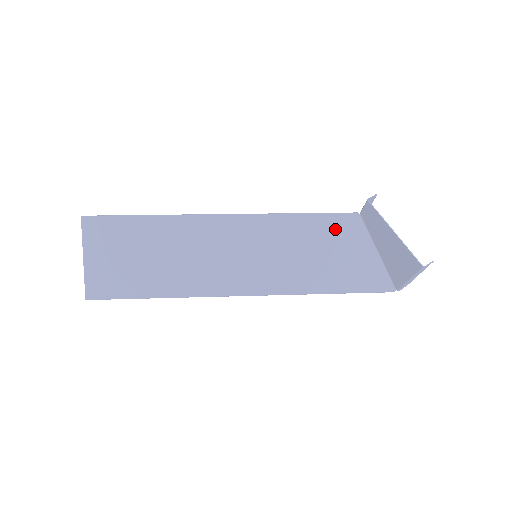
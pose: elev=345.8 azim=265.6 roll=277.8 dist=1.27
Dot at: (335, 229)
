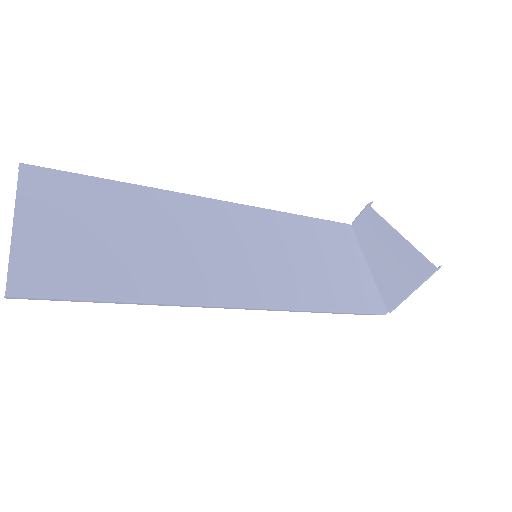
Dot at: (331, 237)
